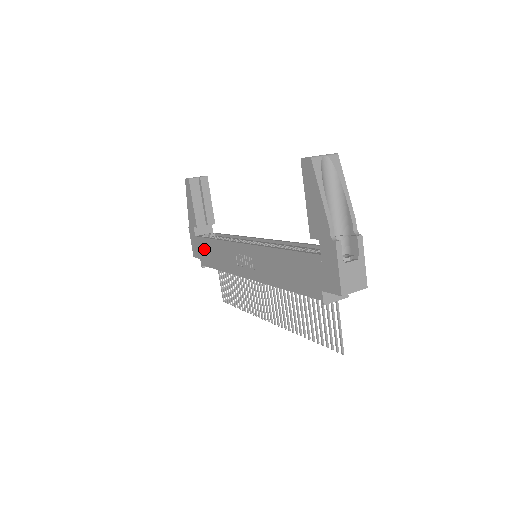
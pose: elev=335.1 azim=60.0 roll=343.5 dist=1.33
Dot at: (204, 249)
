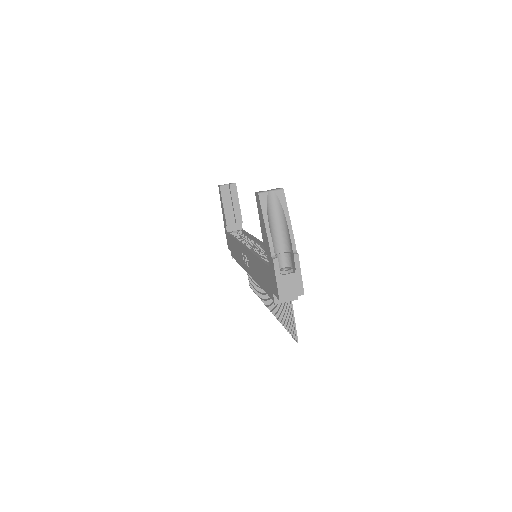
Dot at: (231, 244)
